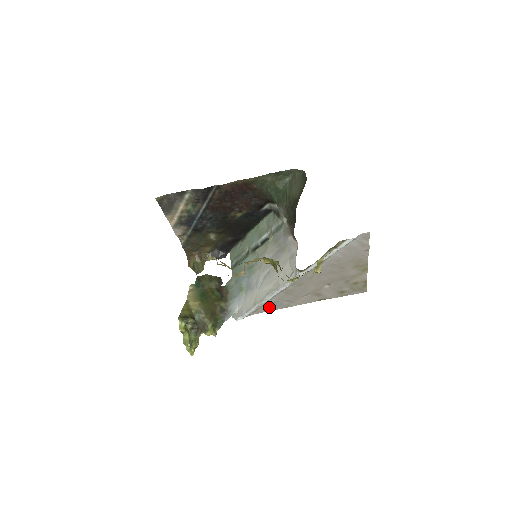
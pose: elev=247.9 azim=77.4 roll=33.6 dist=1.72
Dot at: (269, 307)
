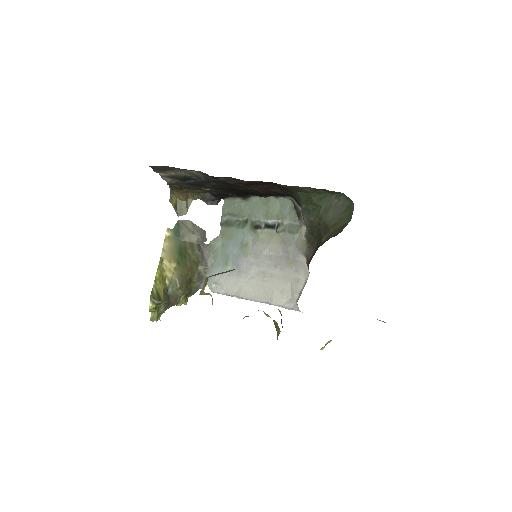
Dot at: occluded
